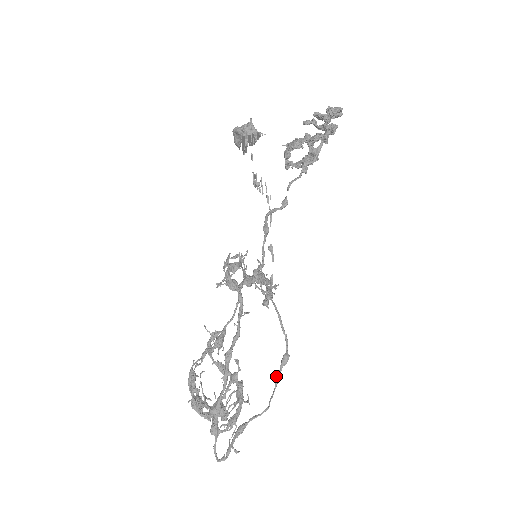
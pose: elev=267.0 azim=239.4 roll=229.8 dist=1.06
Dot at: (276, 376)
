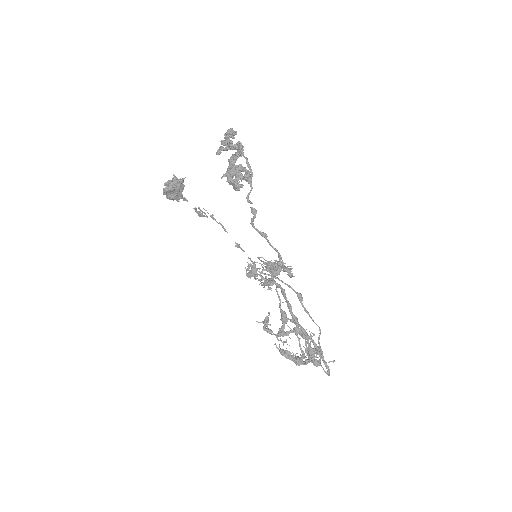
Dot at: (304, 310)
